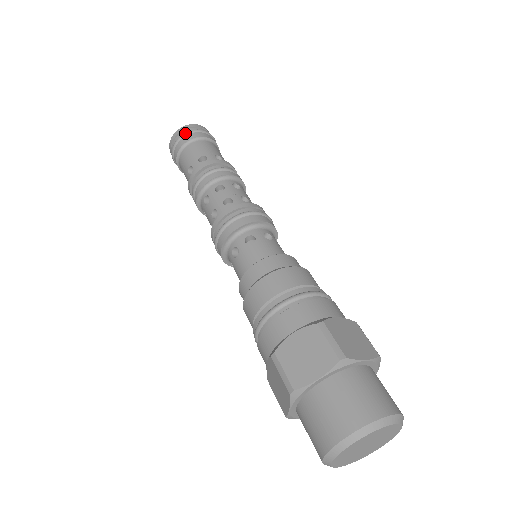
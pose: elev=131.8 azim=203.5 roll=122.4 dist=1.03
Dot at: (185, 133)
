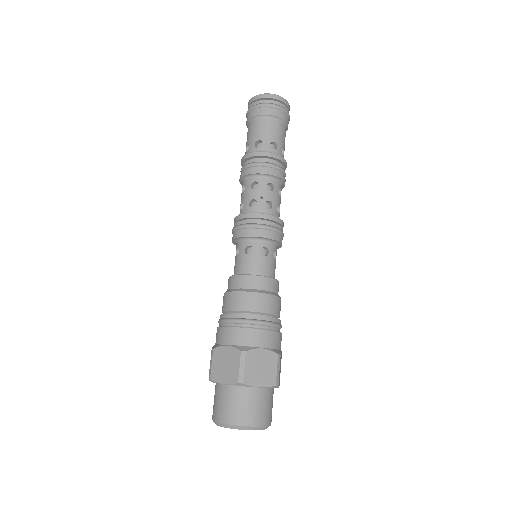
Dot at: (259, 105)
